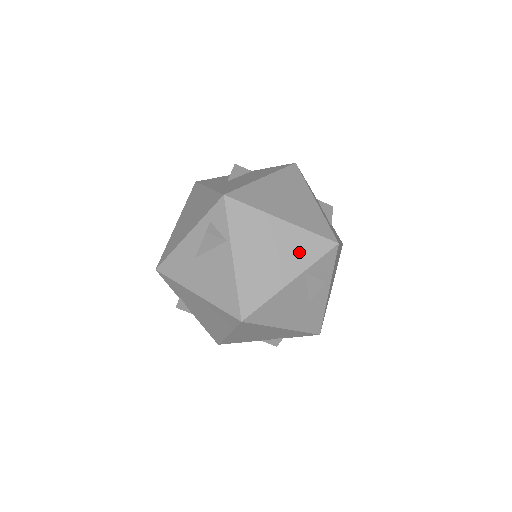
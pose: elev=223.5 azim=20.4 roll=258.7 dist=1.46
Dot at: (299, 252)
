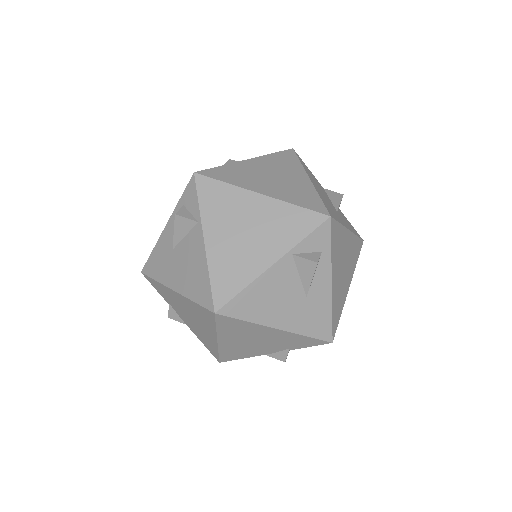
Dot at: (282, 229)
